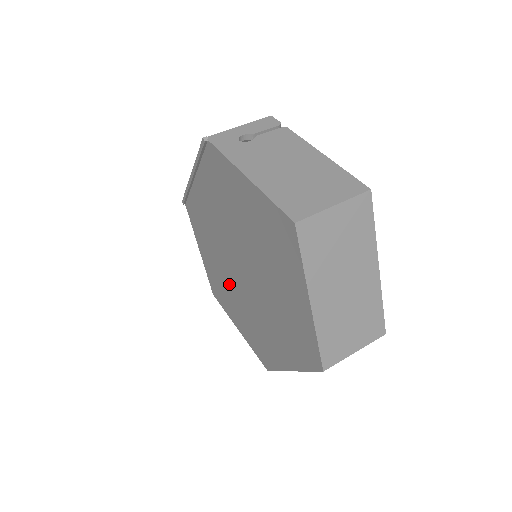
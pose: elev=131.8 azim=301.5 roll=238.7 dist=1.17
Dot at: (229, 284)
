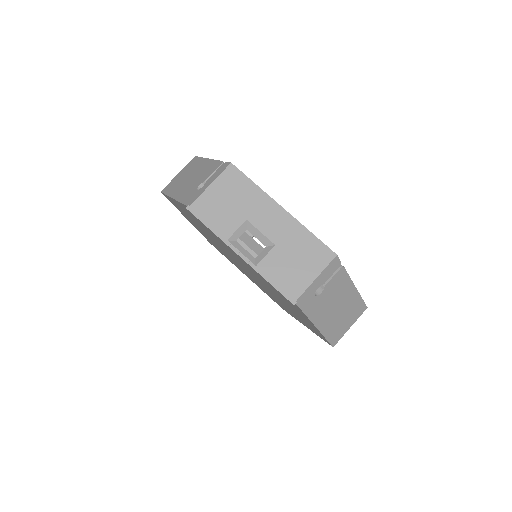
Dot at: (211, 238)
